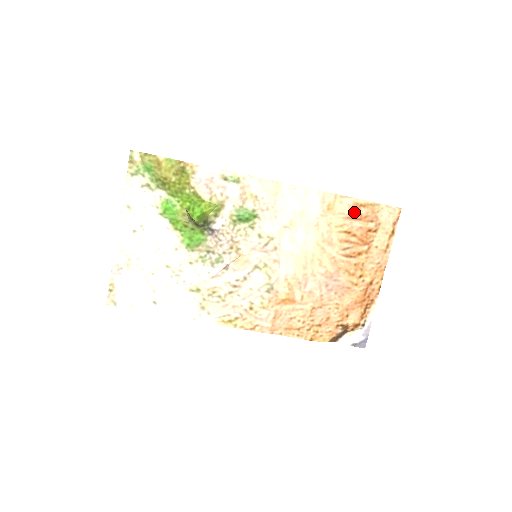
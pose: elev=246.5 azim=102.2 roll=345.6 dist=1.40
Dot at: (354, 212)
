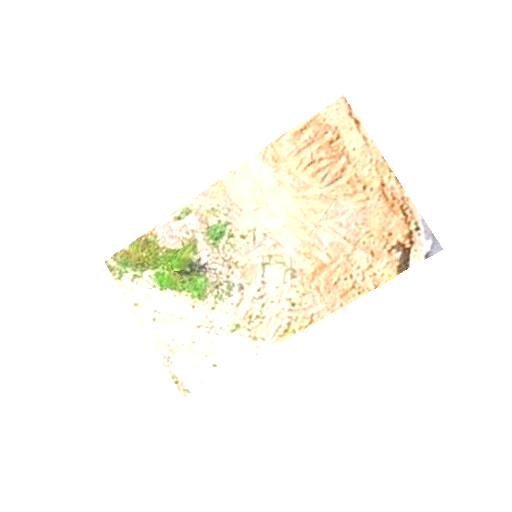
Dot at: (300, 141)
